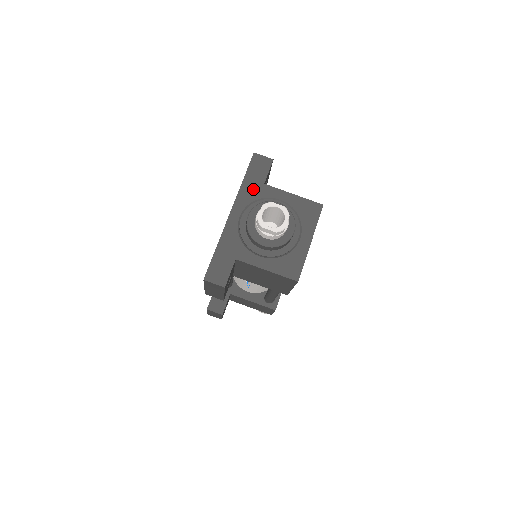
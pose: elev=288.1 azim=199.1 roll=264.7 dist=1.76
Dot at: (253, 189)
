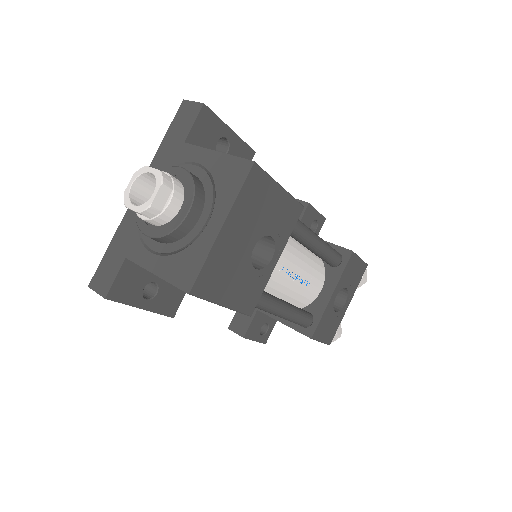
Dot at: (169, 153)
